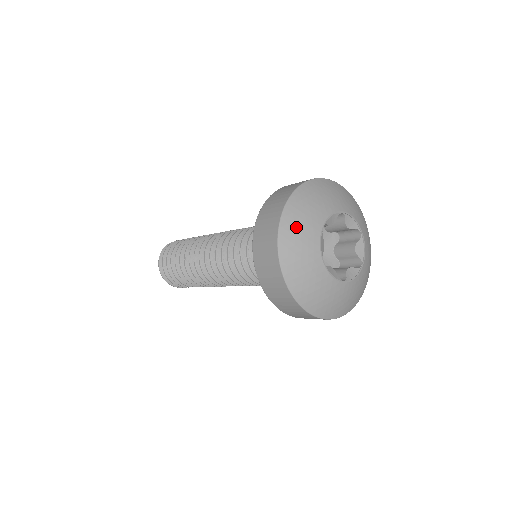
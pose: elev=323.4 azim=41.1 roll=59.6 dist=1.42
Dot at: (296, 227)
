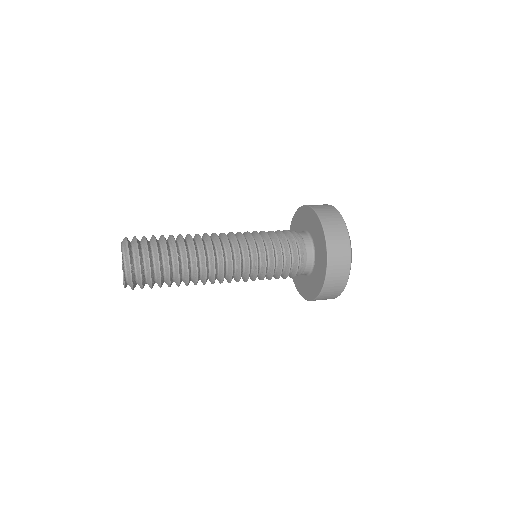
Dot at: occluded
